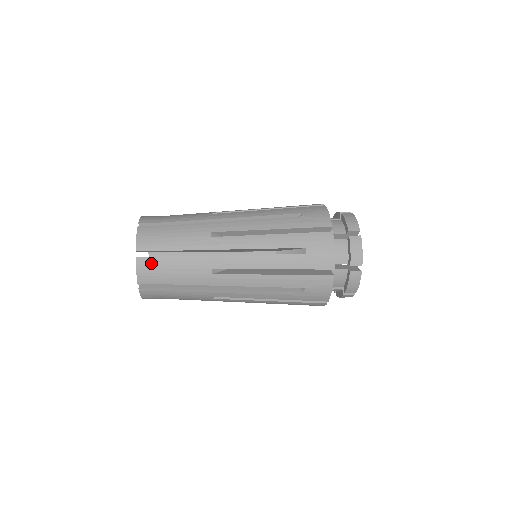
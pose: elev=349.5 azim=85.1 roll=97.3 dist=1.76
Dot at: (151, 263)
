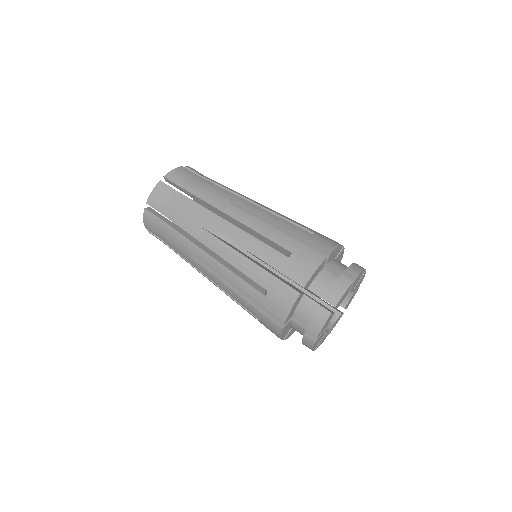
Dot at: (153, 219)
